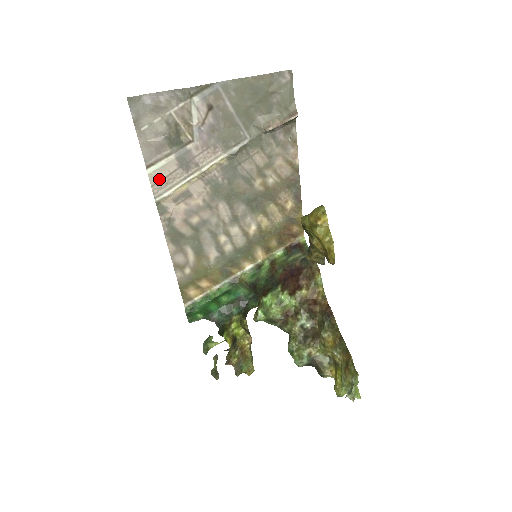
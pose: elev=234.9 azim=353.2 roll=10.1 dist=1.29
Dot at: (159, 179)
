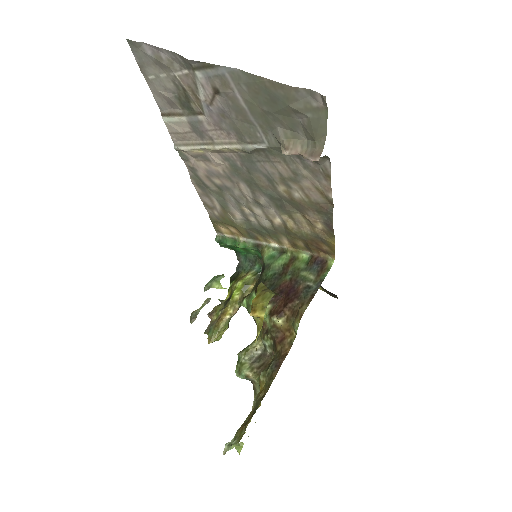
Dot at: (175, 131)
